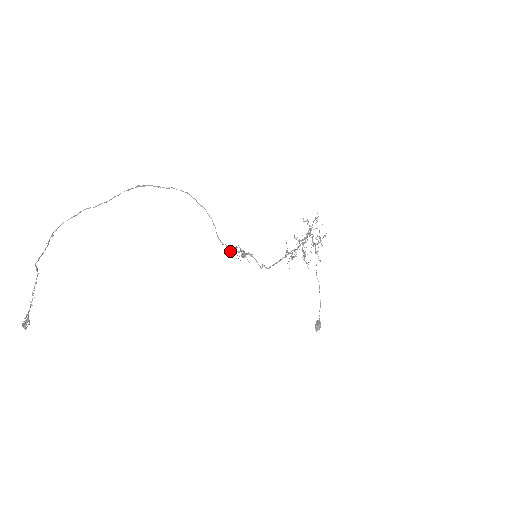
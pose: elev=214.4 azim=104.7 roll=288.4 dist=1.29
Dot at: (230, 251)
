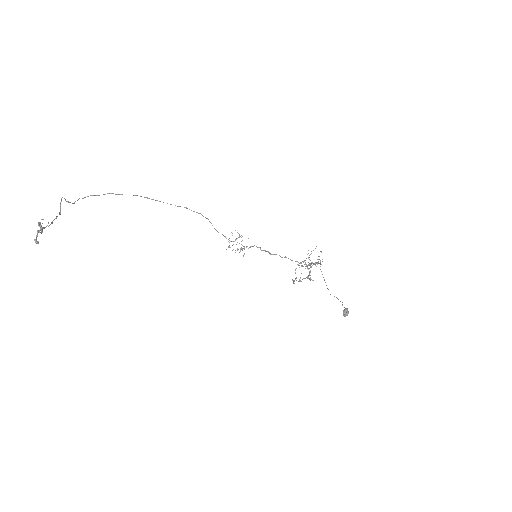
Dot at: occluded
